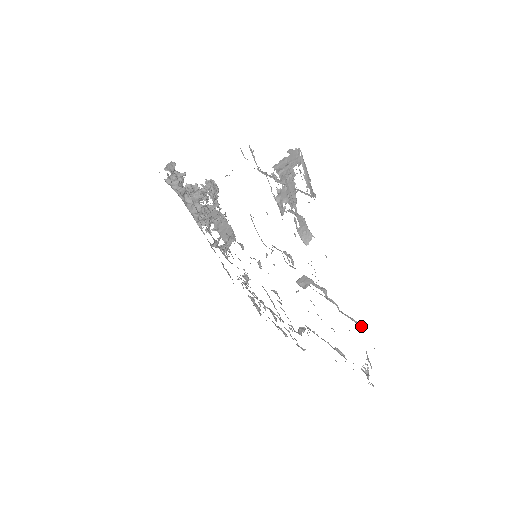
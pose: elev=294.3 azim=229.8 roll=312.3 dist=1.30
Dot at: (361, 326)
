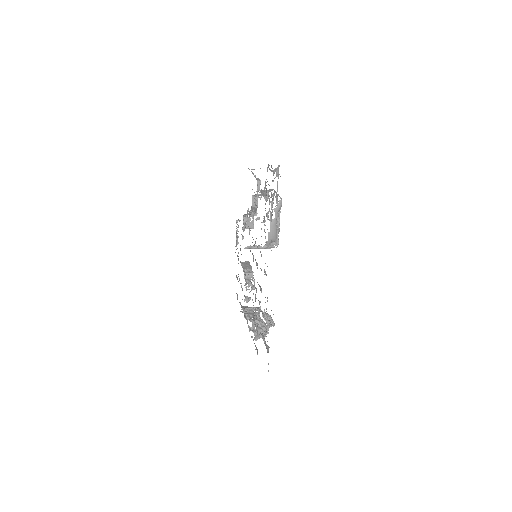
Dot at: occluded
